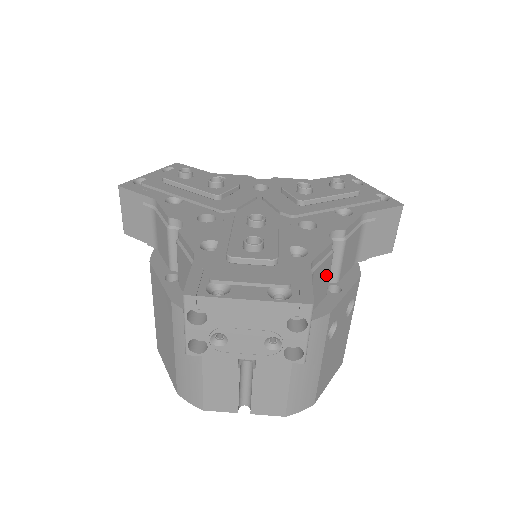
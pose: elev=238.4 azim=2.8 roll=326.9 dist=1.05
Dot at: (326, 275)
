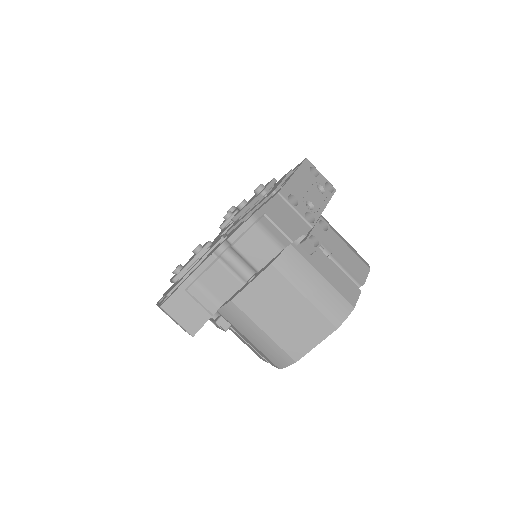
Dot at: occluded
